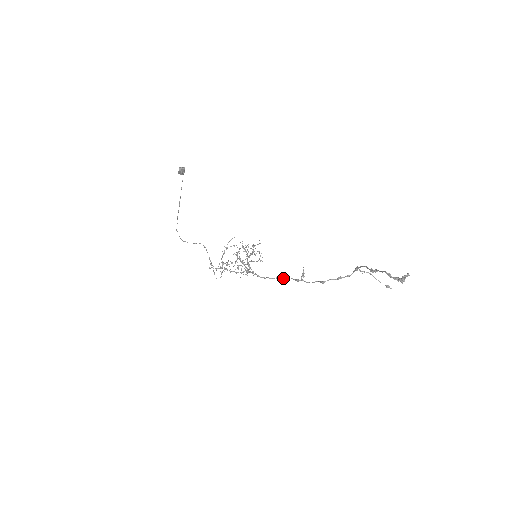
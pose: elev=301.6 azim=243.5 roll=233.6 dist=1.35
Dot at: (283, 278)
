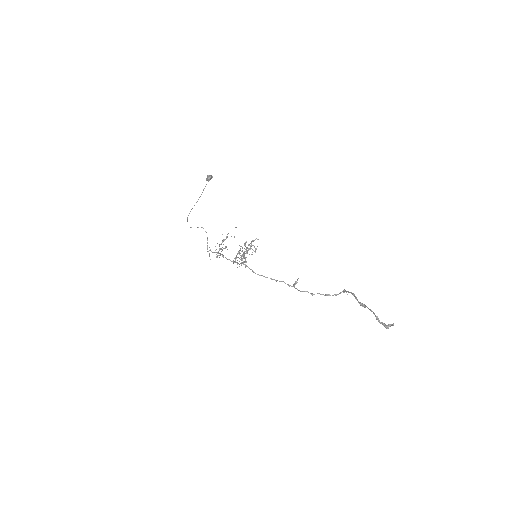
Dot at: (276, 280)
